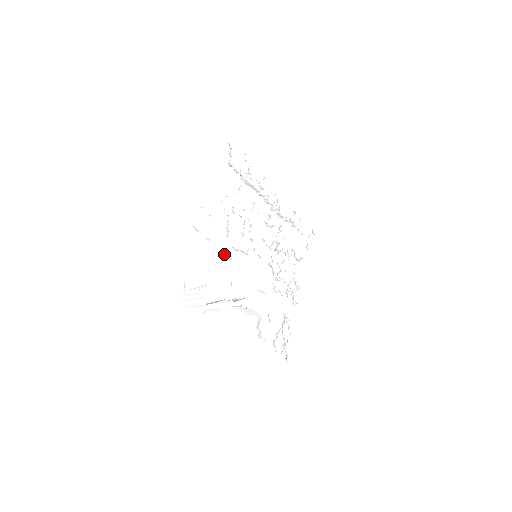
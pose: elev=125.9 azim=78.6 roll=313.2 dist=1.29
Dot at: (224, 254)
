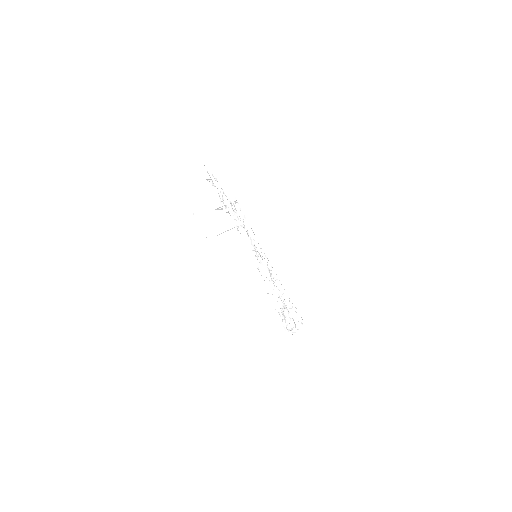
Dot at: occluded
